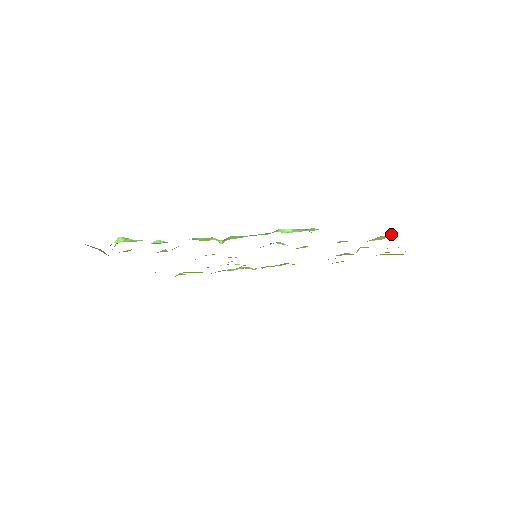
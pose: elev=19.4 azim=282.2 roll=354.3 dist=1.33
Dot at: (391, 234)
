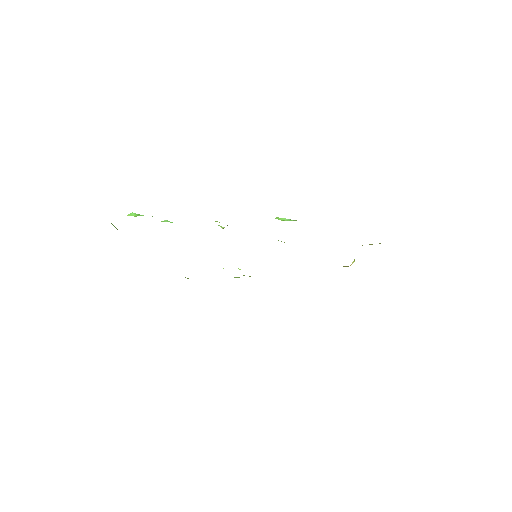
Dot at: occluded
